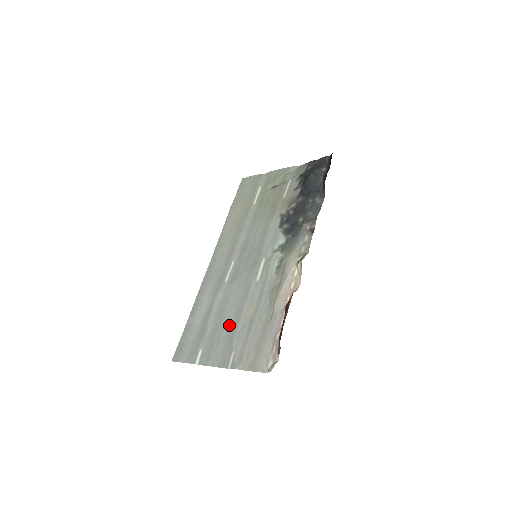
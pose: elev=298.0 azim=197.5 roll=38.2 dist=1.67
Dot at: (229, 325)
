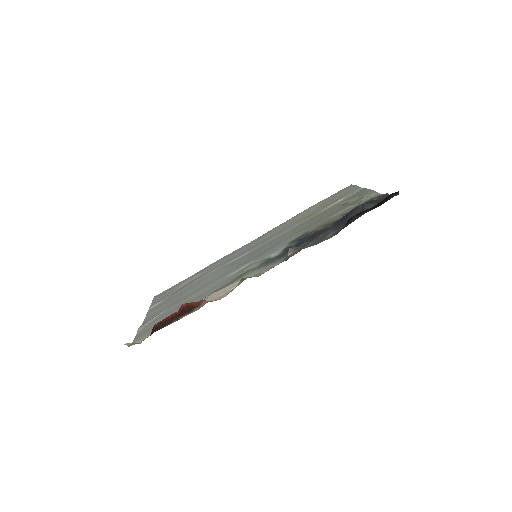
Dot at: (182, 296)
